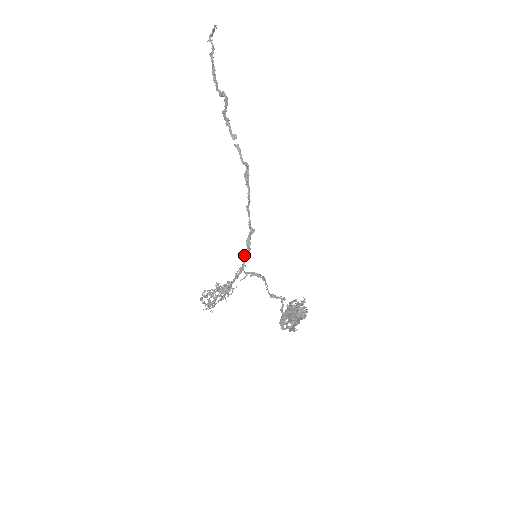
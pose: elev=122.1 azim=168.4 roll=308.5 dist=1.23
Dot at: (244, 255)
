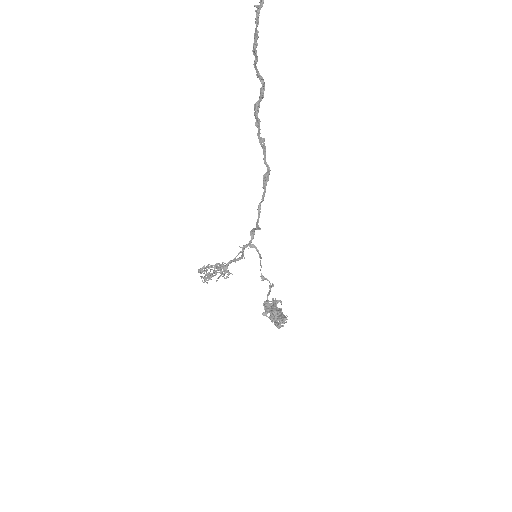
Dot at: (246, 246)
